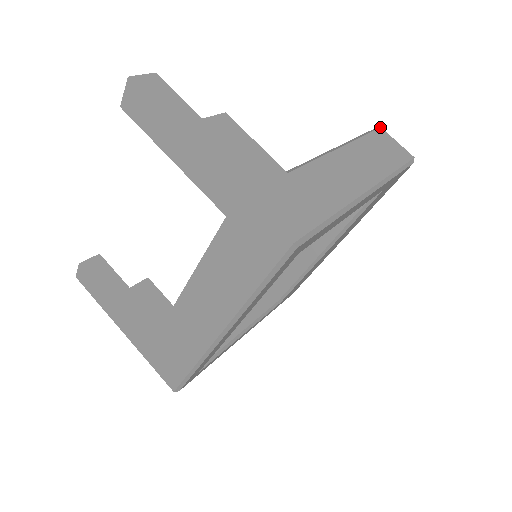
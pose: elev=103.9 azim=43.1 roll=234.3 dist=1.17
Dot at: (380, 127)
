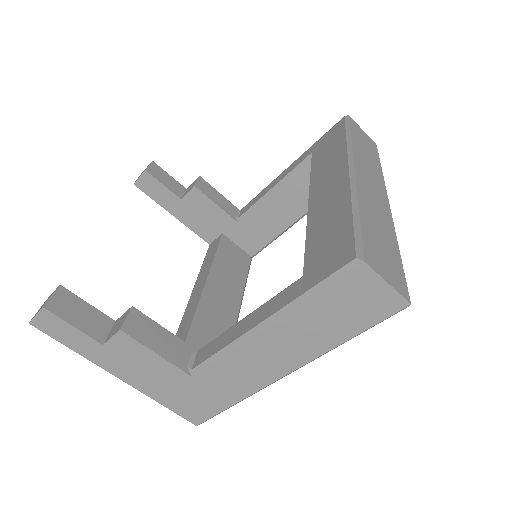
Dot at: (362, 262)
